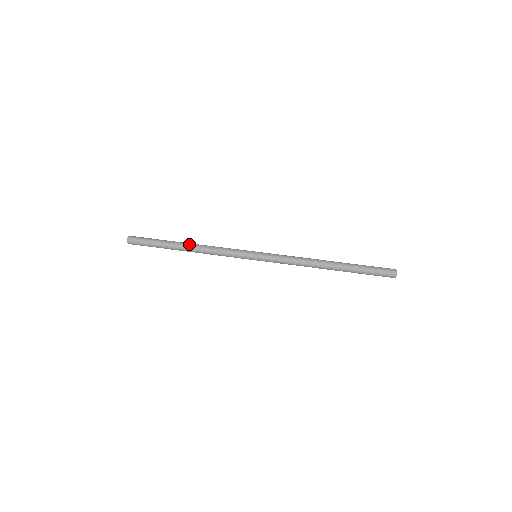
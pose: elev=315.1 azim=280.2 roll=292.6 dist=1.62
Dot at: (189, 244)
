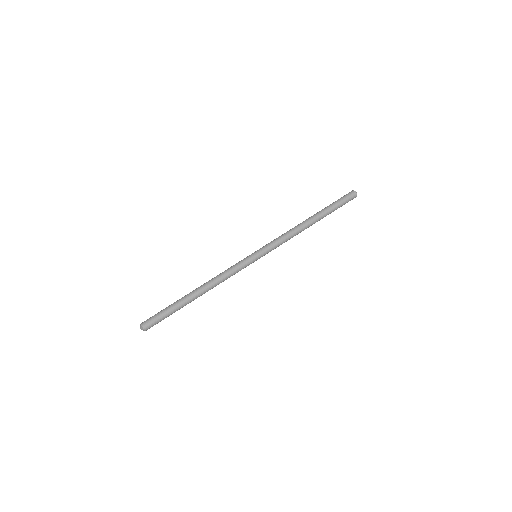
Dot at: (199, 290)
